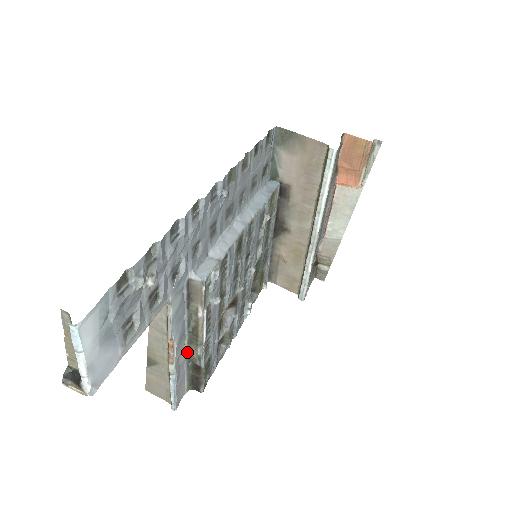
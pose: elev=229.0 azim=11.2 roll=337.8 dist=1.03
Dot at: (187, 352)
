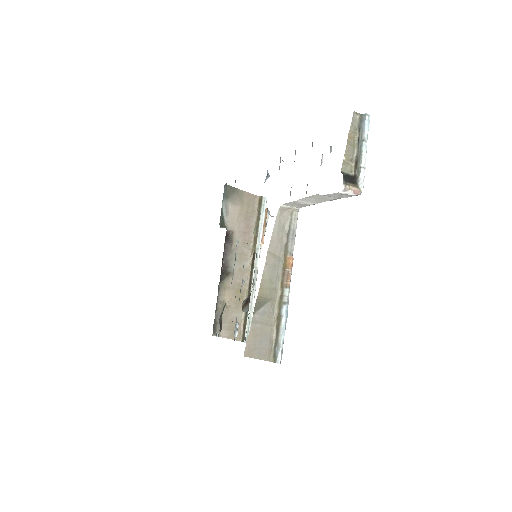
Dot at: occluded
